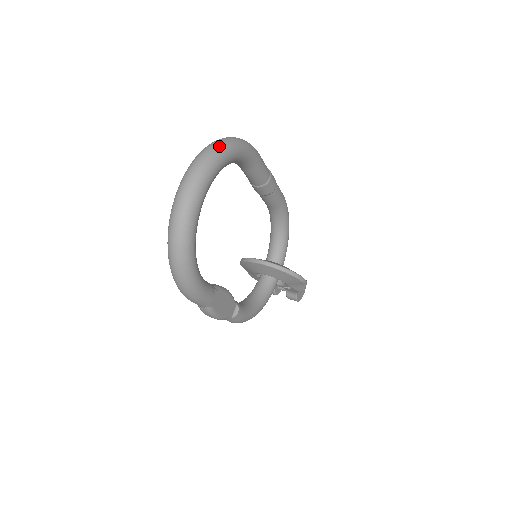
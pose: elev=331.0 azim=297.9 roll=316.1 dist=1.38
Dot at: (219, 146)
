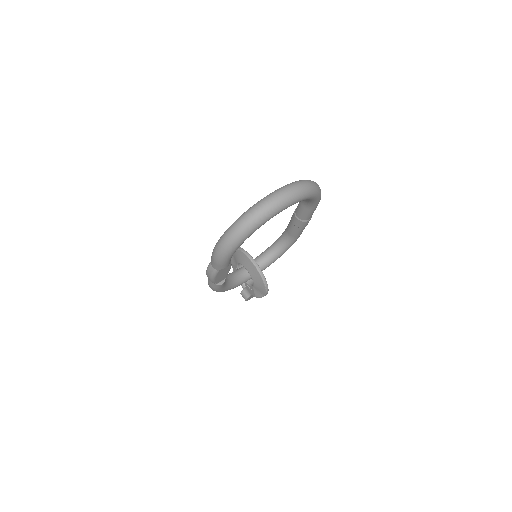
Dot at: (311, 187)
